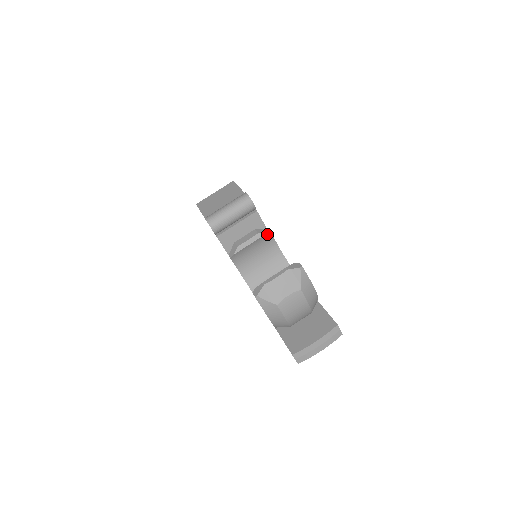
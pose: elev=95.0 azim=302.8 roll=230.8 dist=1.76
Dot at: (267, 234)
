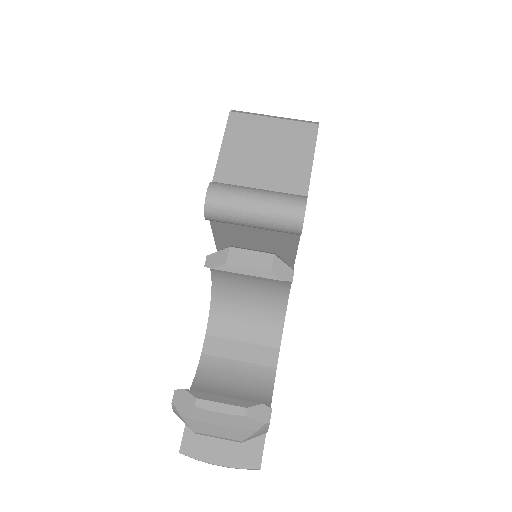
Dot at: (284, 279)
